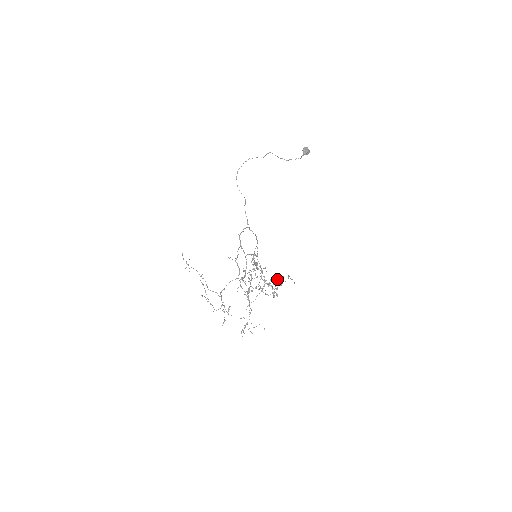
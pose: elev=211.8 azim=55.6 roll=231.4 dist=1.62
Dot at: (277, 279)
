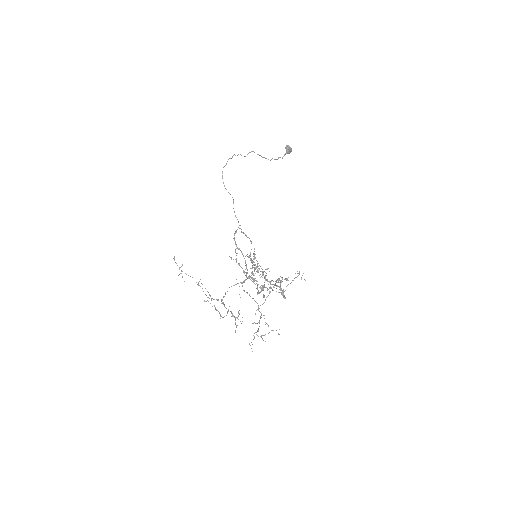
Dot at: occluded
